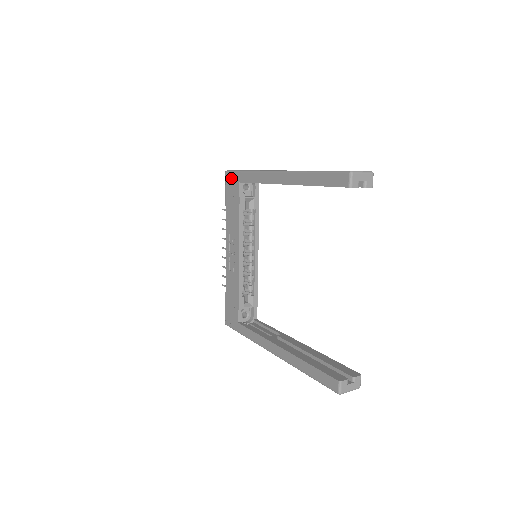
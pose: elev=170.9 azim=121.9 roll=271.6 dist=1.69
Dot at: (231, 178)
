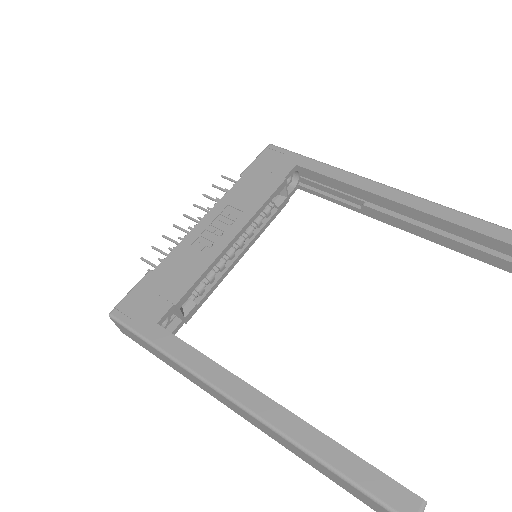
Dot at: (280, 154)
